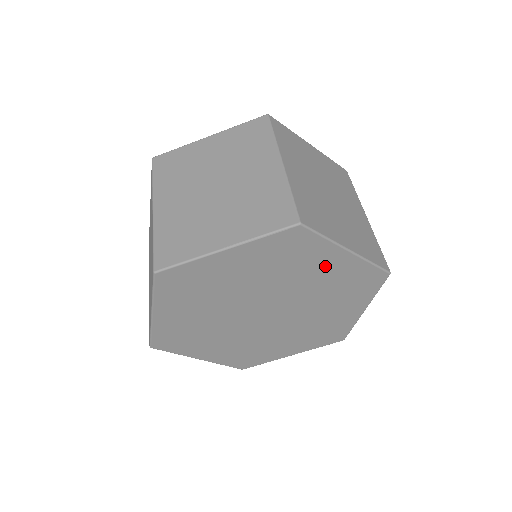
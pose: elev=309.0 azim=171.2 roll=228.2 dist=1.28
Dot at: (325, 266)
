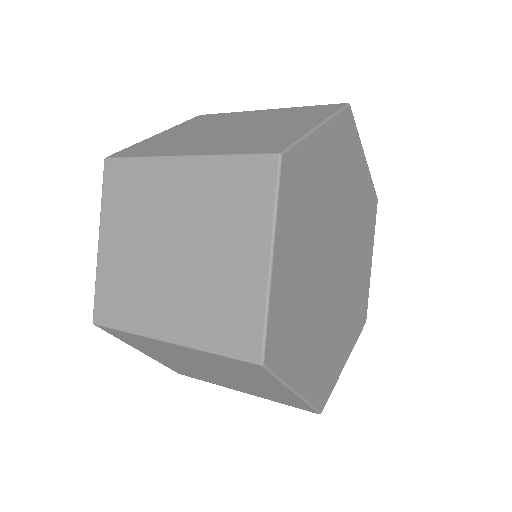
Dot at: (365, 257)
